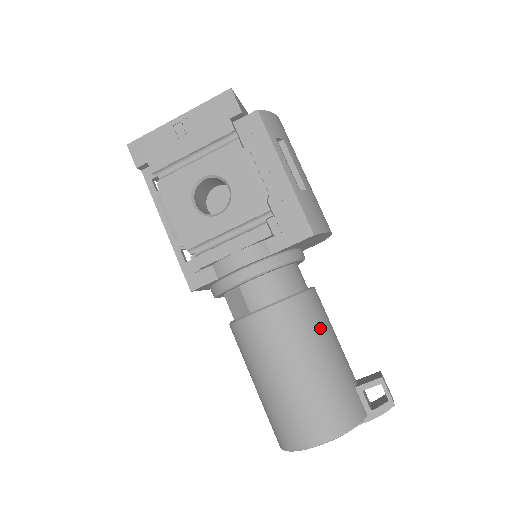
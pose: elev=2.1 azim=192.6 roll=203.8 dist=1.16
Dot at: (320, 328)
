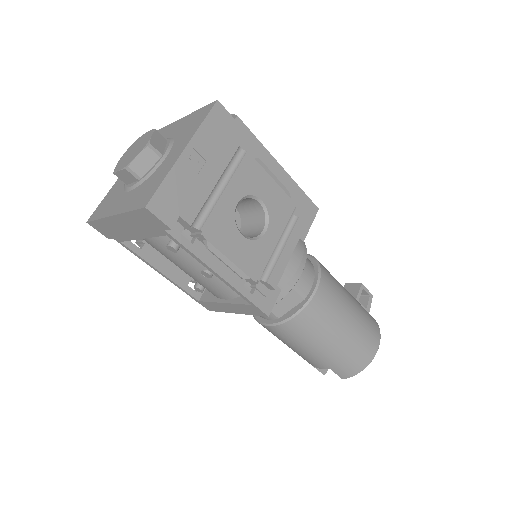
Dot at: occluded
